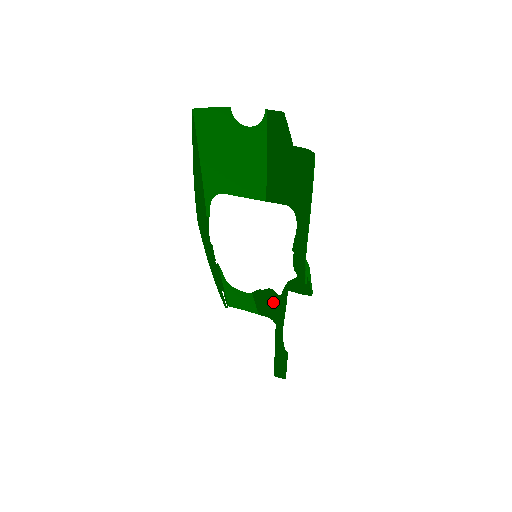
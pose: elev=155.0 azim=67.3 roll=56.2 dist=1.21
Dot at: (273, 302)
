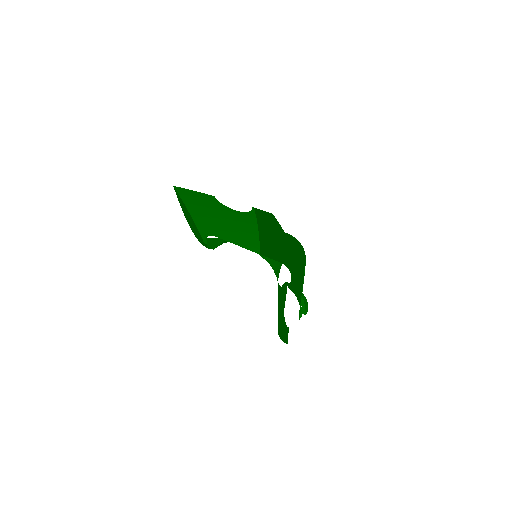
Dot at: (276, 265)
